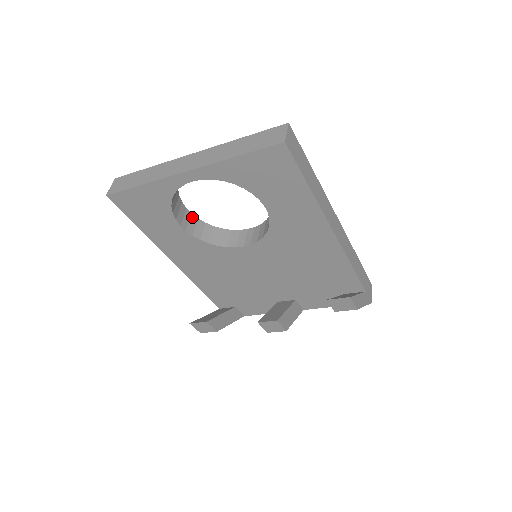
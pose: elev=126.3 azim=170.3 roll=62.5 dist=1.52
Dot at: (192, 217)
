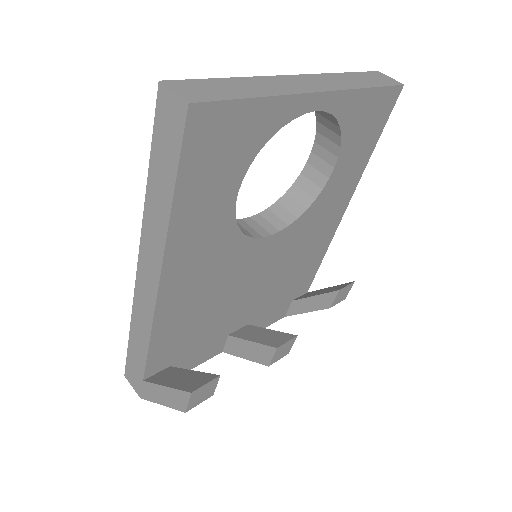
Dot at: occluded
